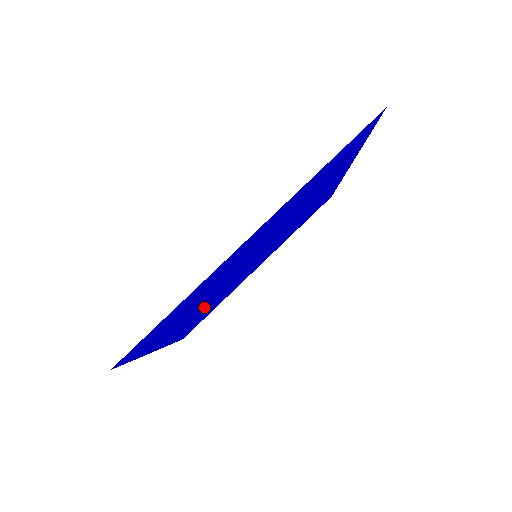
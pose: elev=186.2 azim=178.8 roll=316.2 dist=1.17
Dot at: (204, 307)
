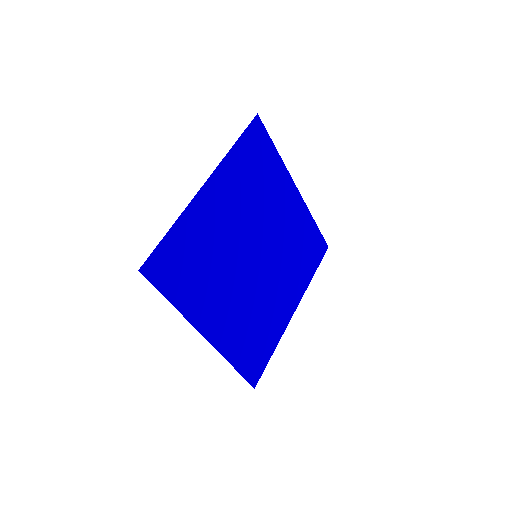
Dot at: (236, 308)
